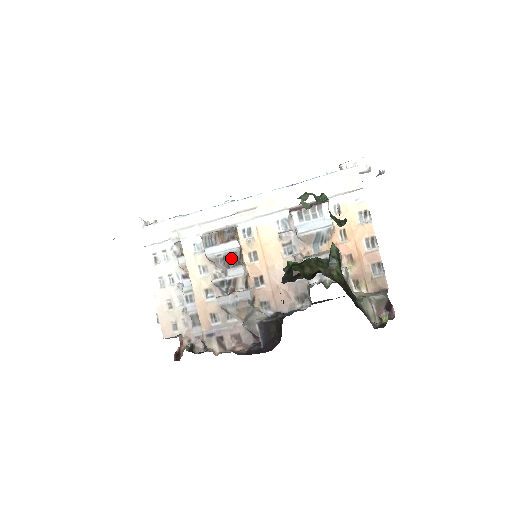
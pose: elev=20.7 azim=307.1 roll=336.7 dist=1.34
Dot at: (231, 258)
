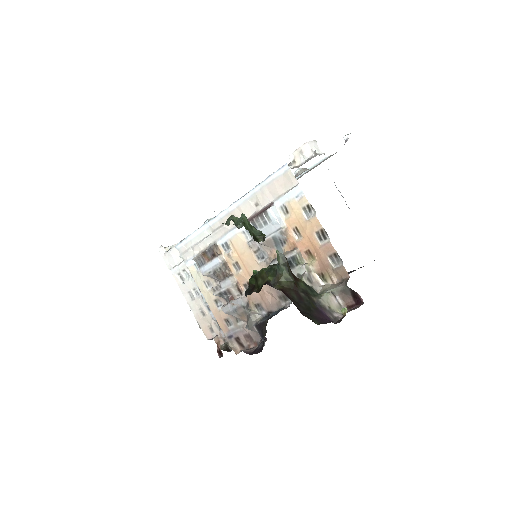
Dot at: (219, 273)
